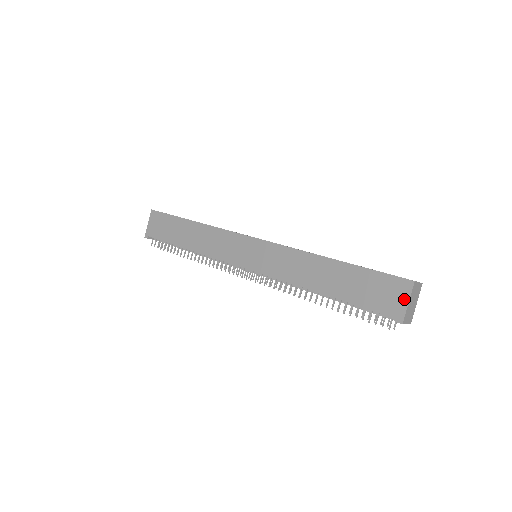
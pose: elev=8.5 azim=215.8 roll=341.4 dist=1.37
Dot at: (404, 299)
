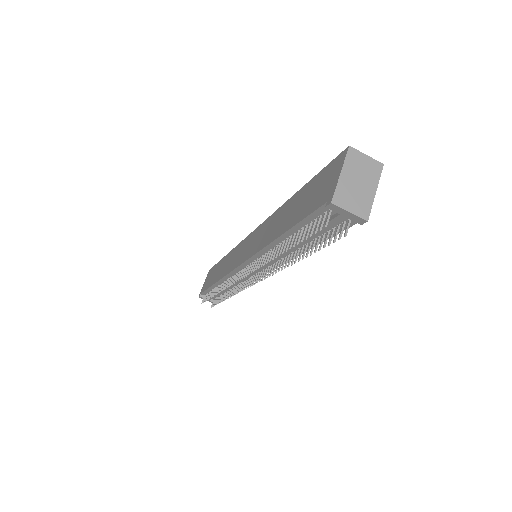
Dot at: (337, 173)
